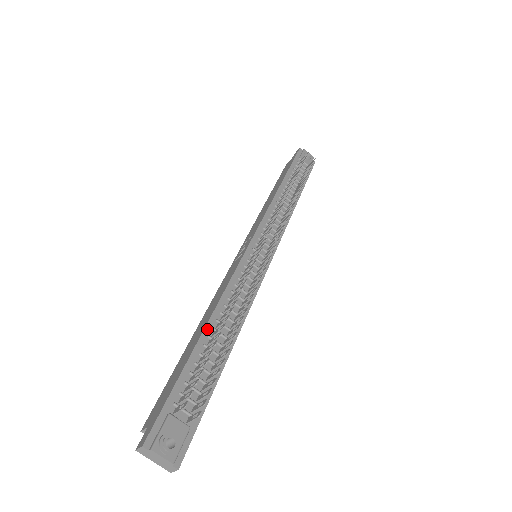
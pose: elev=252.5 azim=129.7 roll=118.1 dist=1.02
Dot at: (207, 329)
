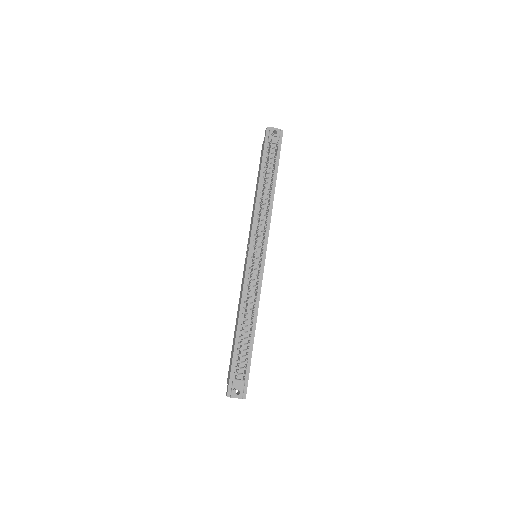
Dot at: (239, 327)
